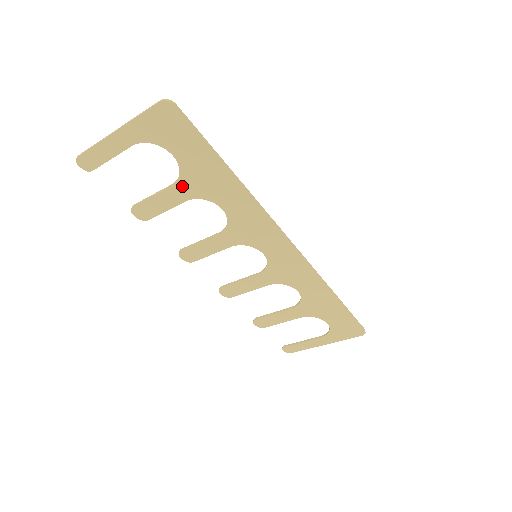
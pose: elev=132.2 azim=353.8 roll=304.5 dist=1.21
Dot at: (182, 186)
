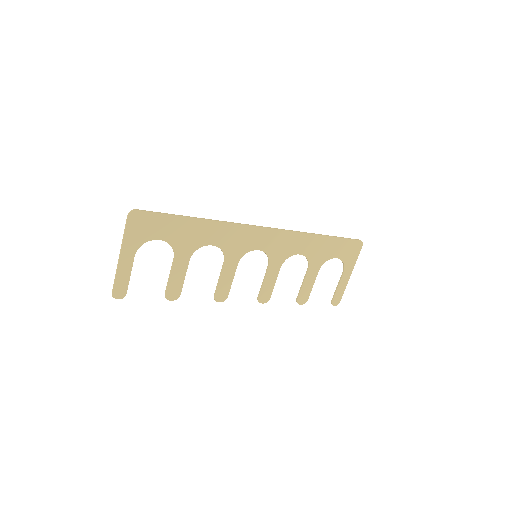
Dot at: (179, 253)
